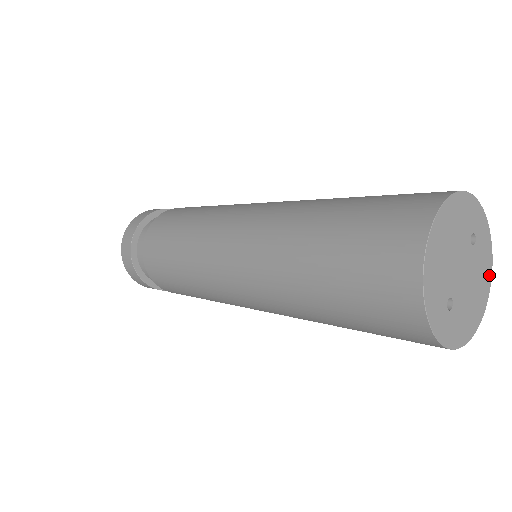
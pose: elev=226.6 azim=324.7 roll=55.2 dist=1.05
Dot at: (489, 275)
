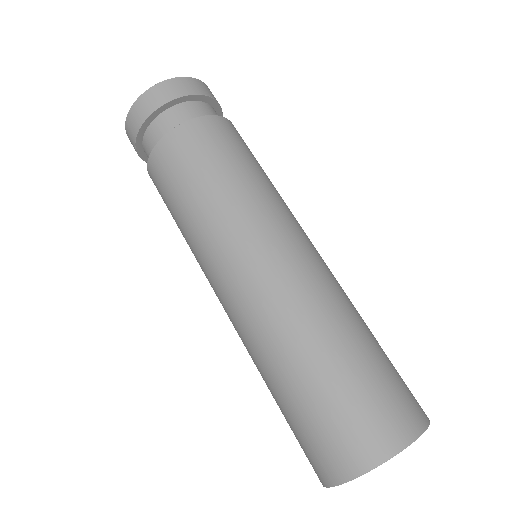
Dot at: occluded
